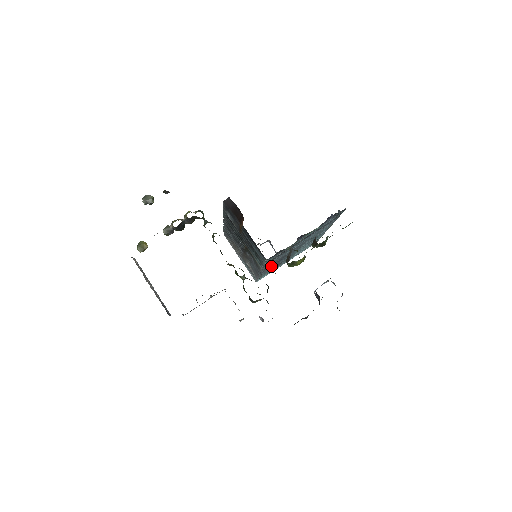
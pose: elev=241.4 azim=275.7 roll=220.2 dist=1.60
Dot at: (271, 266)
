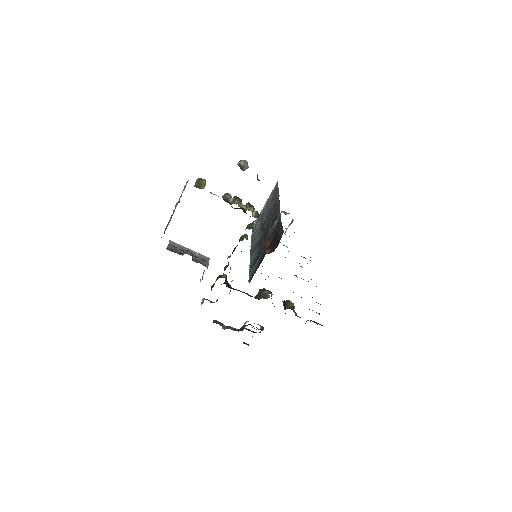
Dot at: occluded
